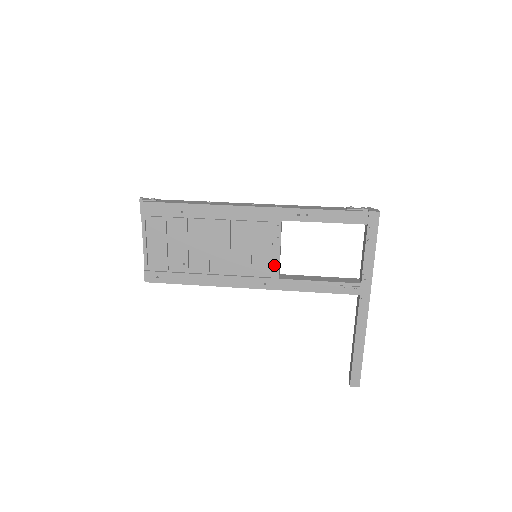
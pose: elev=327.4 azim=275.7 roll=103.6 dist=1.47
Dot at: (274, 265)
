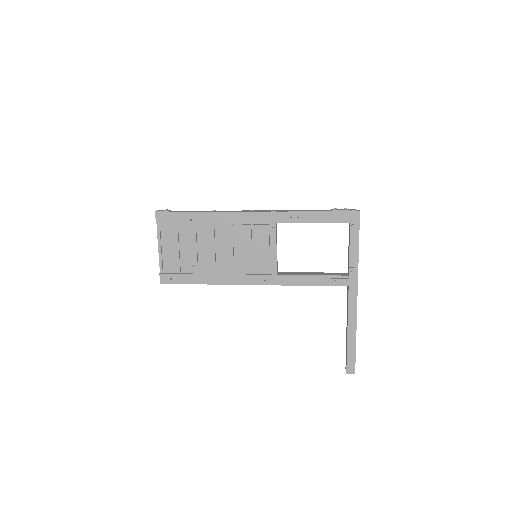
Dot at: (272, 263)
